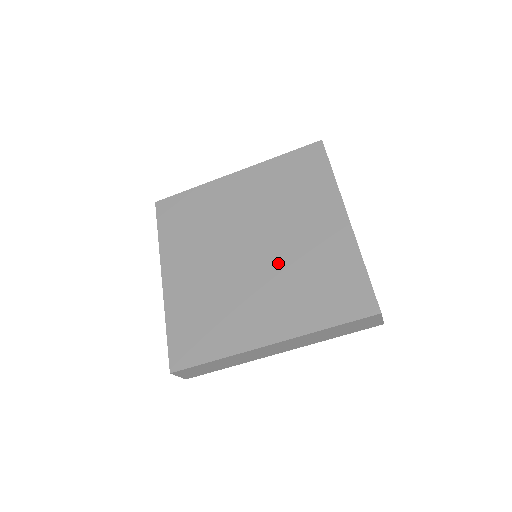
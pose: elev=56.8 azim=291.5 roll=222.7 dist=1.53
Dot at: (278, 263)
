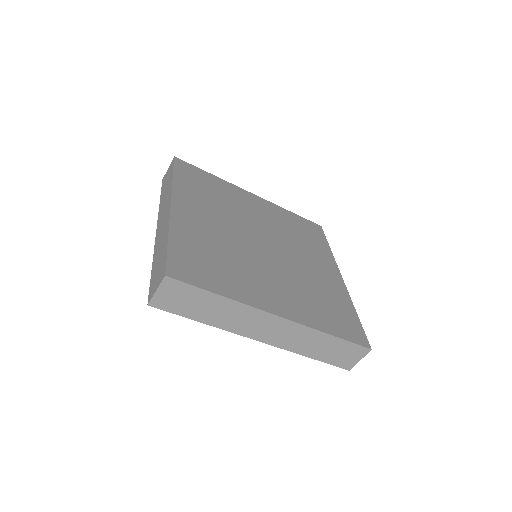
Dot at: (288, 268)
